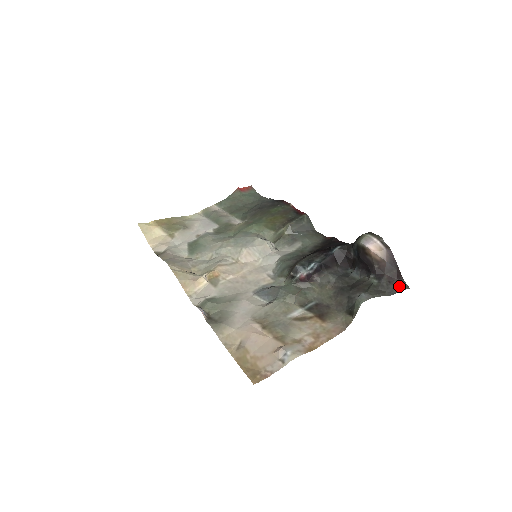
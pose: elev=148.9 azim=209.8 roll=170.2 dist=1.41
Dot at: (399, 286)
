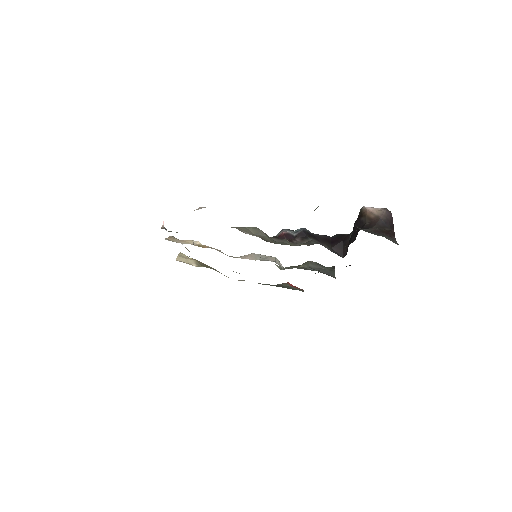
Dot at: (385, 236)
